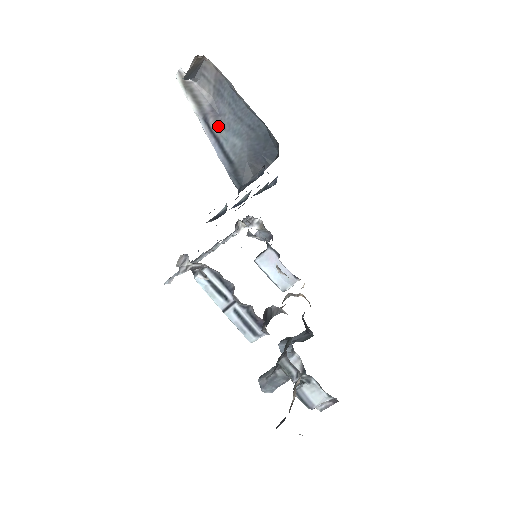
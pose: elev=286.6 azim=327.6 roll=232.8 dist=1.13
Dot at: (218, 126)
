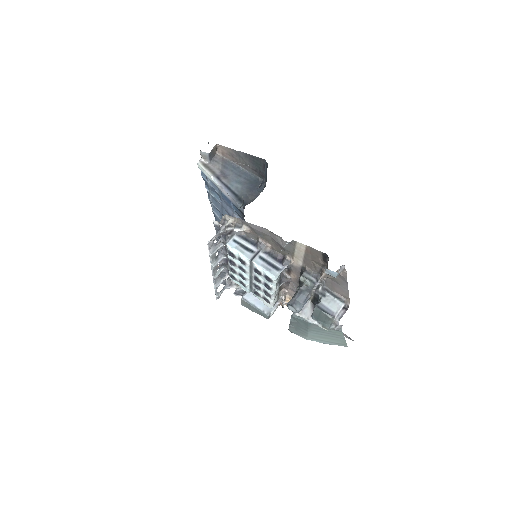
Dot at: (226, 180)
